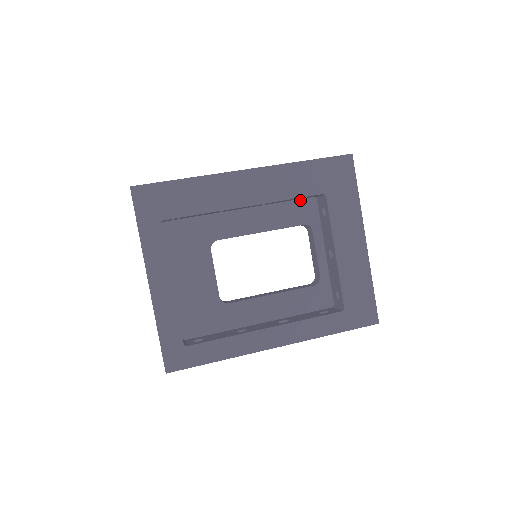
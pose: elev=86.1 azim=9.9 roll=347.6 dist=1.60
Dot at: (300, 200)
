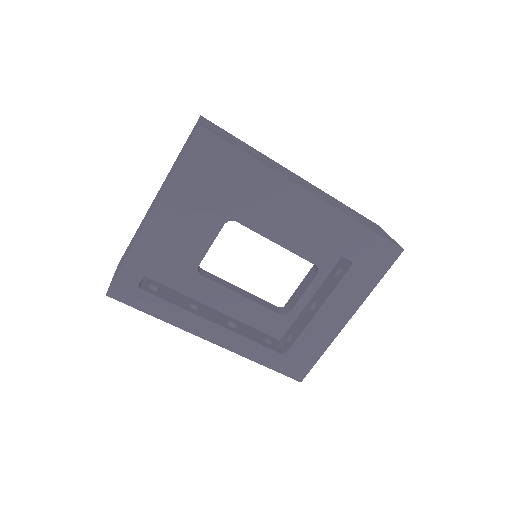
Dot at: occluded
